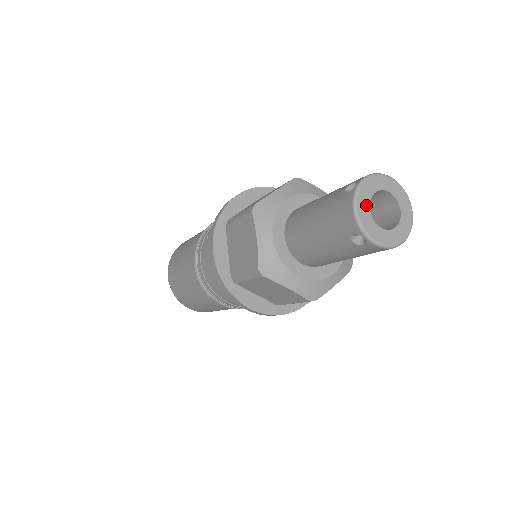
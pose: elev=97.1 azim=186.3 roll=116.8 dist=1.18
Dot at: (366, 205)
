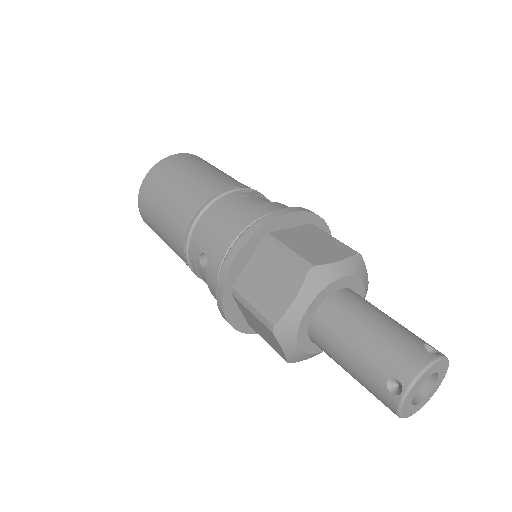
Dot at: (409, 404)
